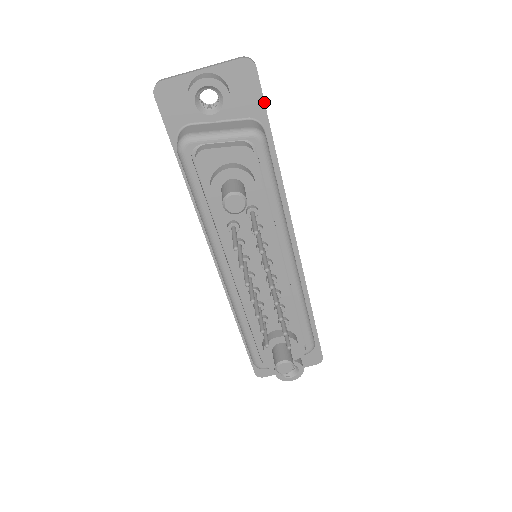
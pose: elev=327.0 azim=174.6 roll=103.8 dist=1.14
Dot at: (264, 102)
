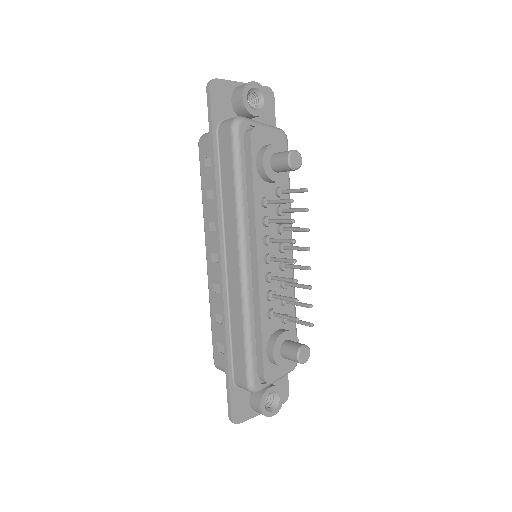
Dot at: (275, 123)
